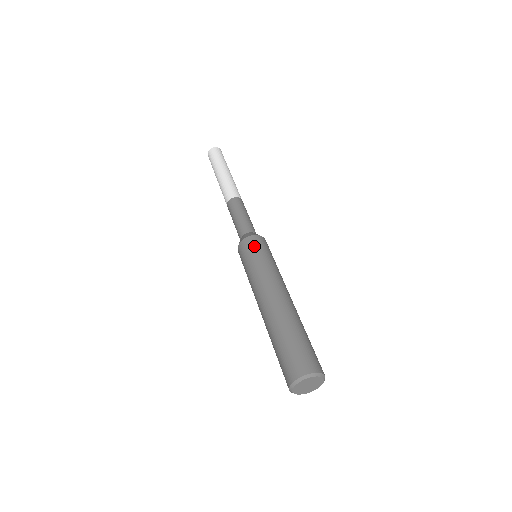
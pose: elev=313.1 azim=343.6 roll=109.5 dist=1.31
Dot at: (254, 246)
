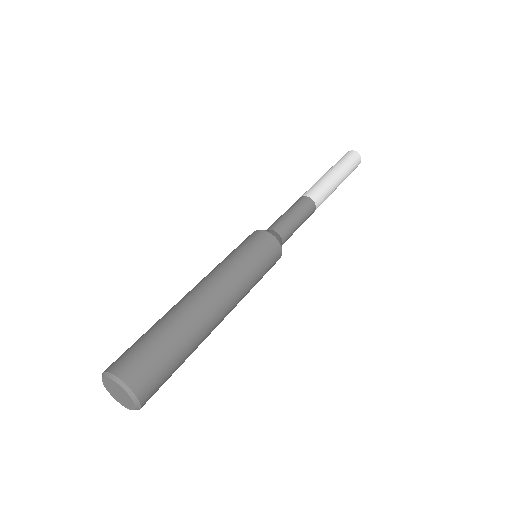
Dot at: (265, 248)
